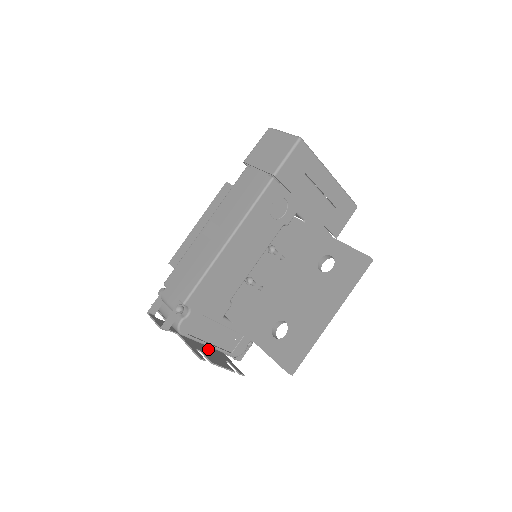
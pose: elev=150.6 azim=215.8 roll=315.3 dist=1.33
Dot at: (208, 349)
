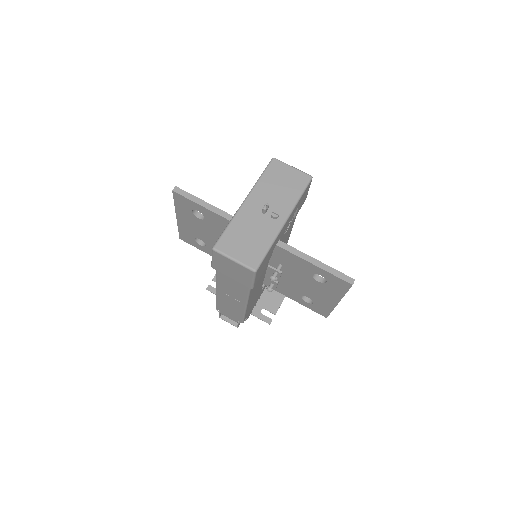
Dot at: occluded
